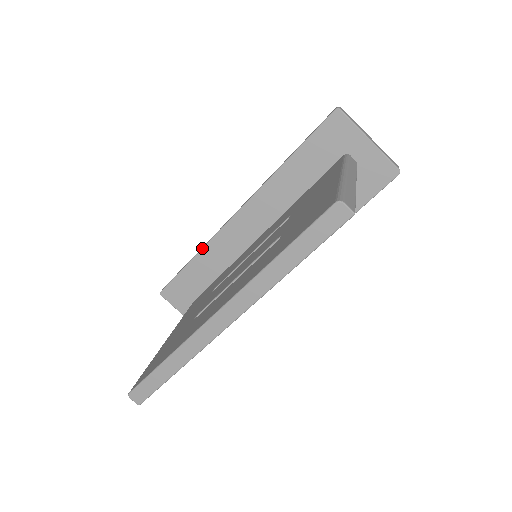
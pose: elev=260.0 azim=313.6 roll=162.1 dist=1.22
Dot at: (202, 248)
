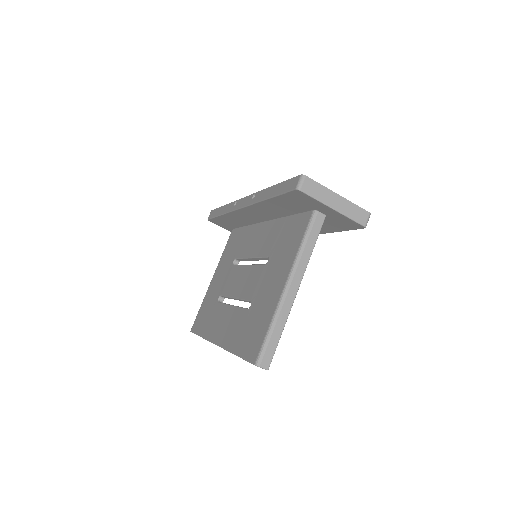
Dot at: (225, 214)
